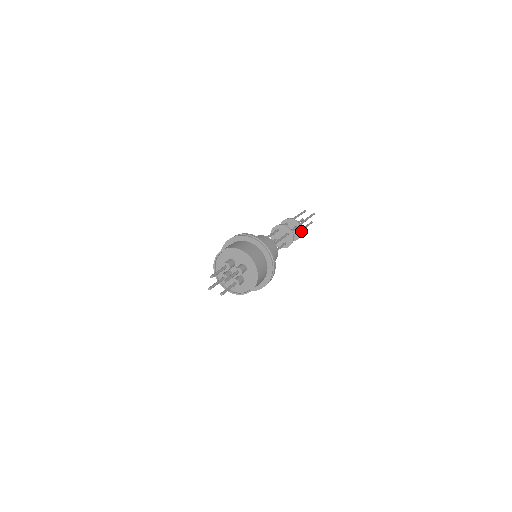
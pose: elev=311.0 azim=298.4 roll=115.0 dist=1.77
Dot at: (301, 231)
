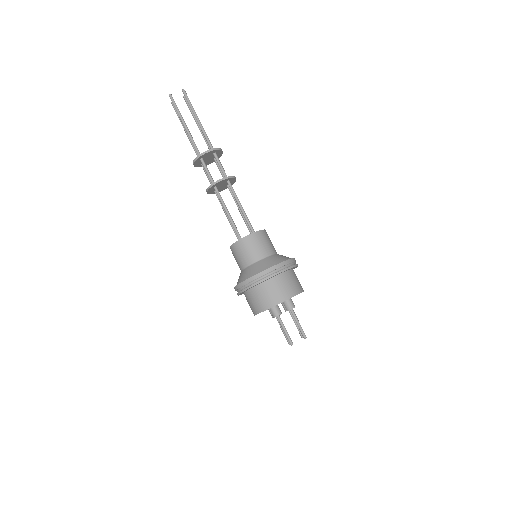
Dot at: (221, 151)
